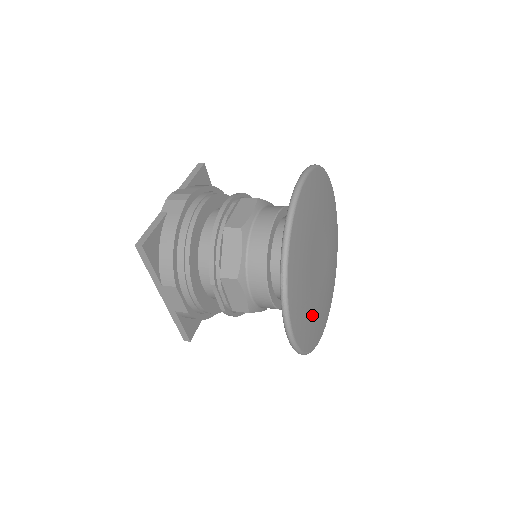
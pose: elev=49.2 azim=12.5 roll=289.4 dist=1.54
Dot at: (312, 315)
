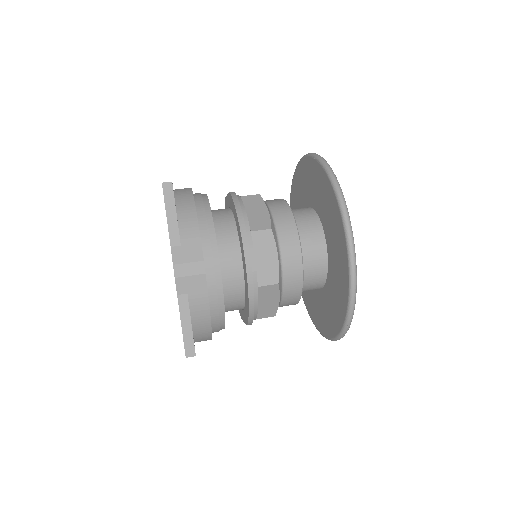
Dot at: occluded
